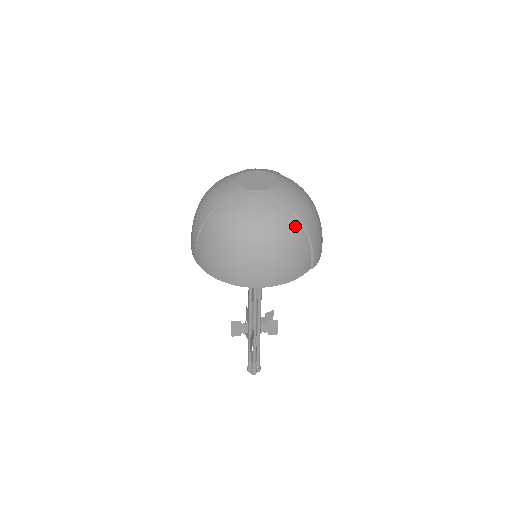
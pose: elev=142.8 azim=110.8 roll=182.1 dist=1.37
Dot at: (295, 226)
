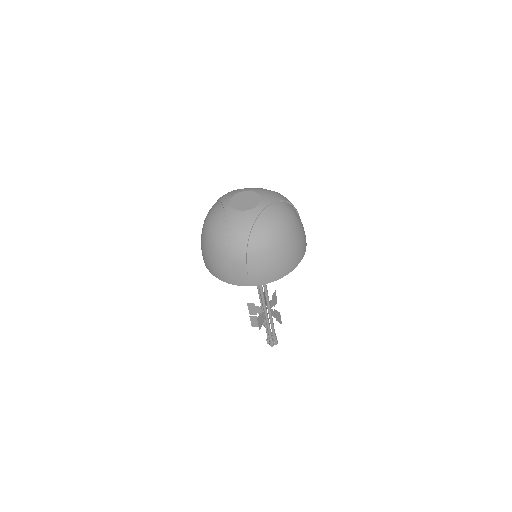
Dot at: (291, 208)
